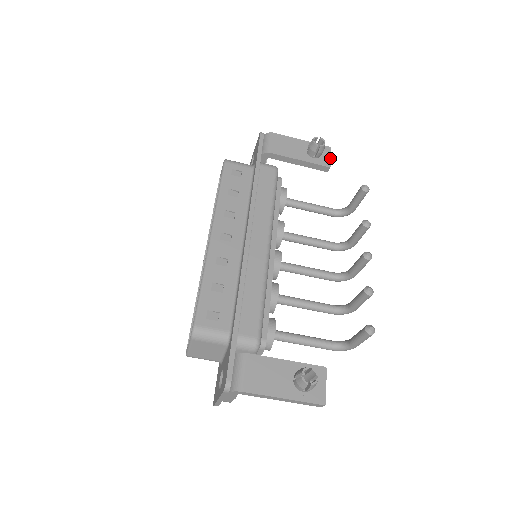
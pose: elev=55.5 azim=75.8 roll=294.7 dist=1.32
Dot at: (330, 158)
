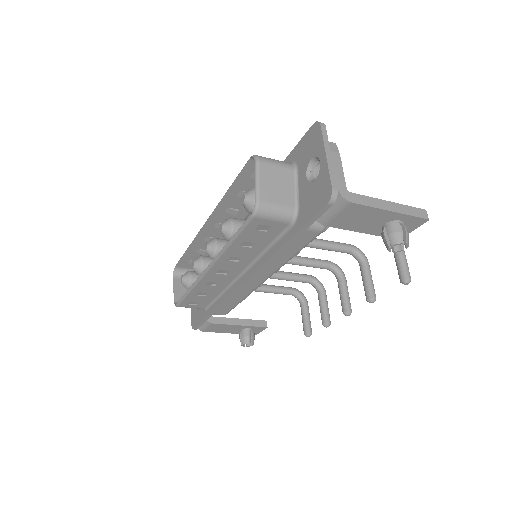
Dot at: (411, 231)
